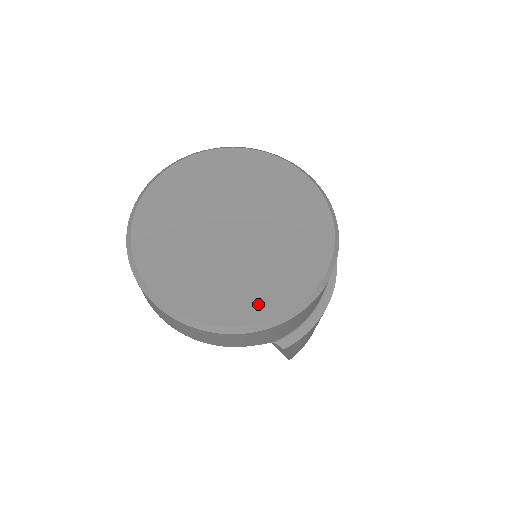
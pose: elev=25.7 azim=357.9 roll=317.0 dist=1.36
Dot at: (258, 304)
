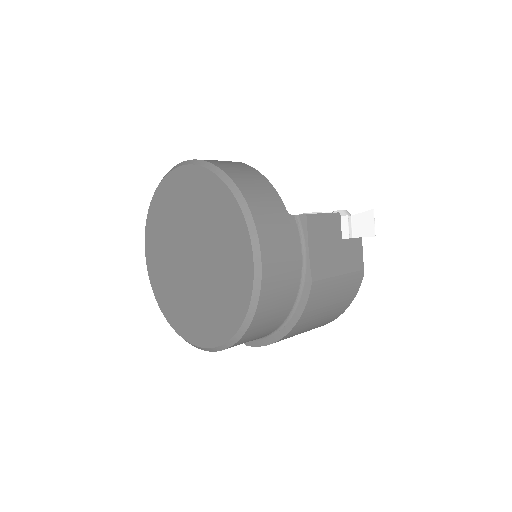
Dot at: (190, 328)
